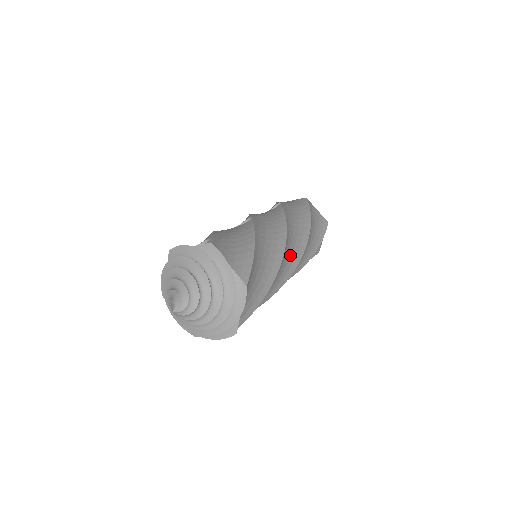
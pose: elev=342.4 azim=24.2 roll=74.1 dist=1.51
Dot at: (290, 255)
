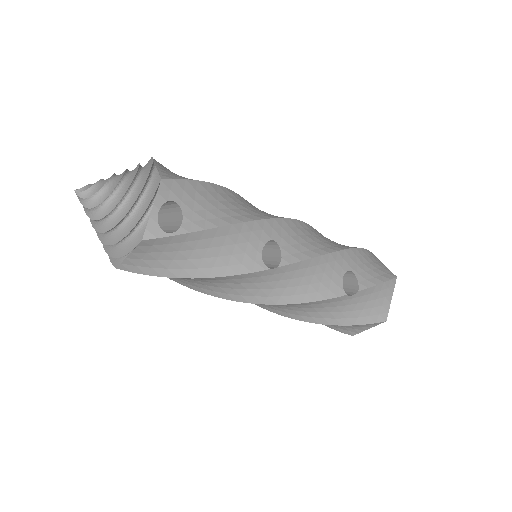
Dot at: occluded
